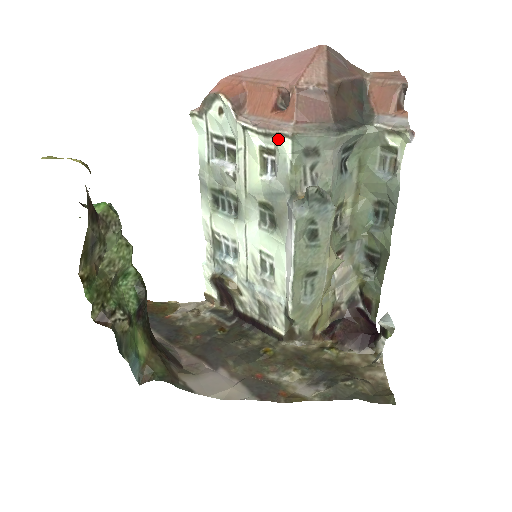
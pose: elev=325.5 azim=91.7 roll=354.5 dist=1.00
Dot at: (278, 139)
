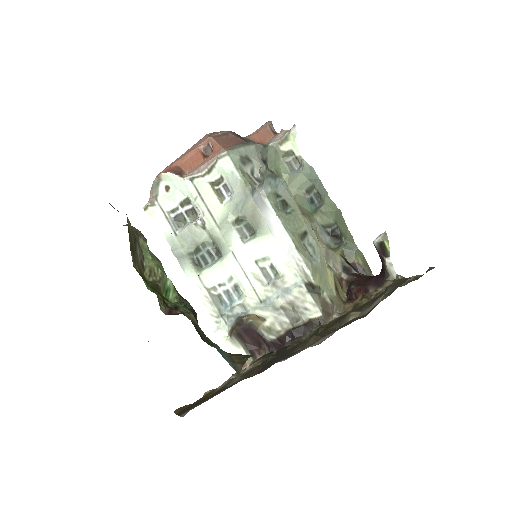
Dot at: (220, 162)
